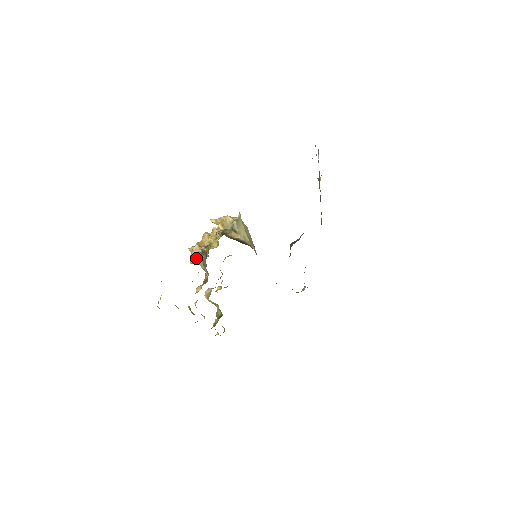
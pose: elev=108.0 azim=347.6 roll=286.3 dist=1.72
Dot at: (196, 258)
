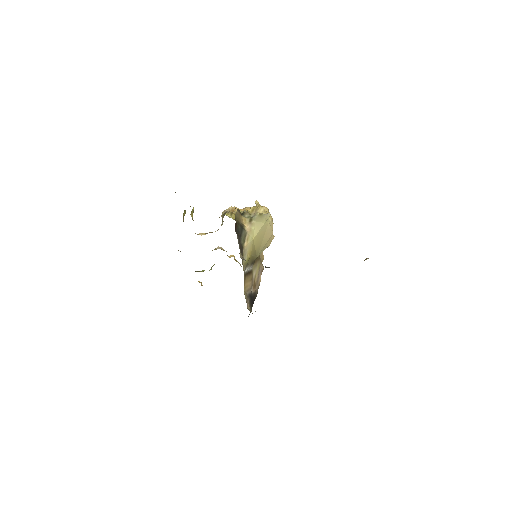
Dot at: occluded
